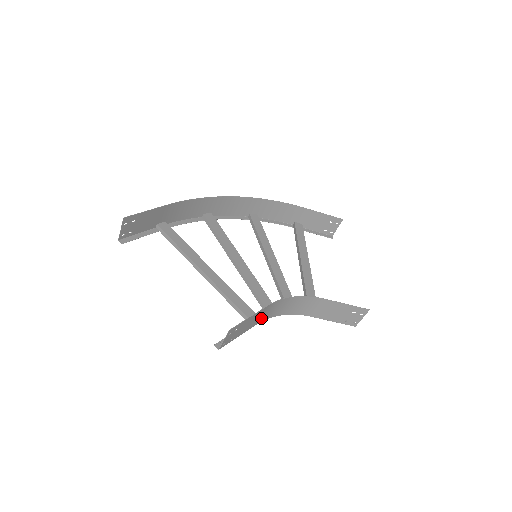
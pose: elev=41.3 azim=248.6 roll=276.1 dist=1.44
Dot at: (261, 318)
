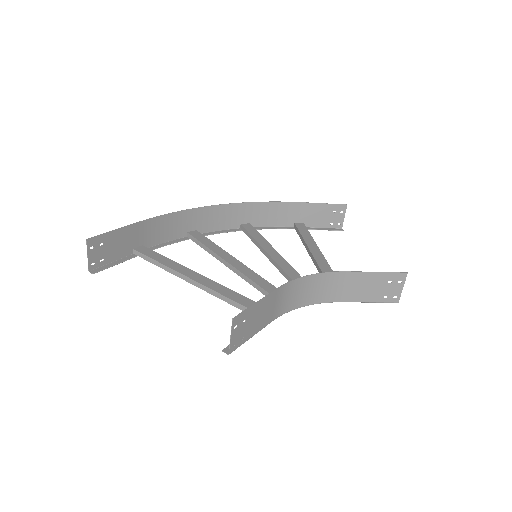
Dot at: (276, 310)
